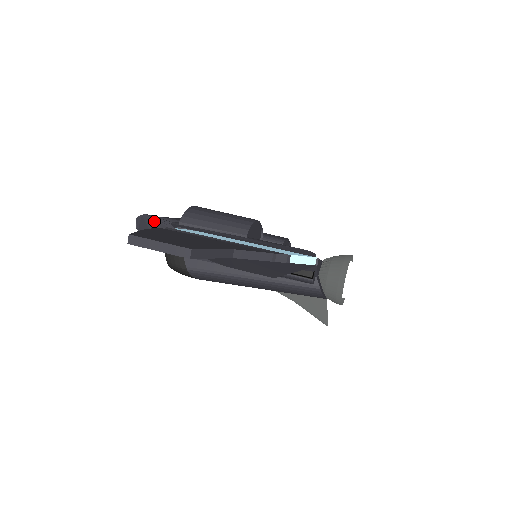
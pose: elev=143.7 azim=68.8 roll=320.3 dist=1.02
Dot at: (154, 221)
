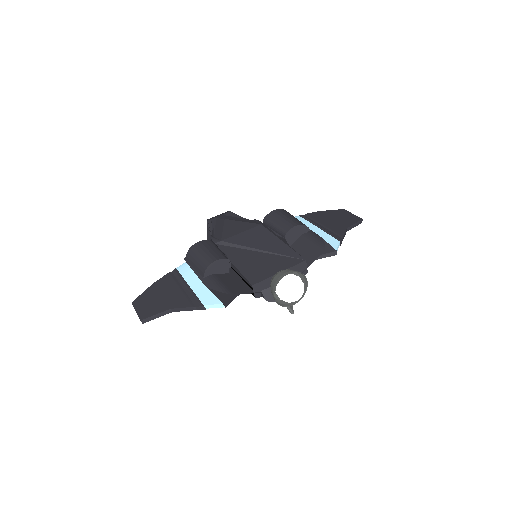
Dot at: (208, 228)
